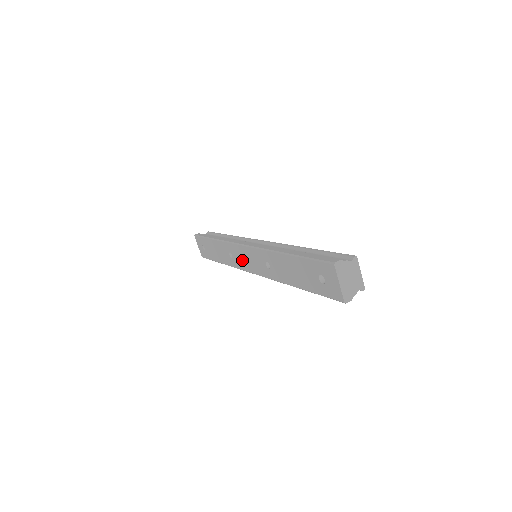
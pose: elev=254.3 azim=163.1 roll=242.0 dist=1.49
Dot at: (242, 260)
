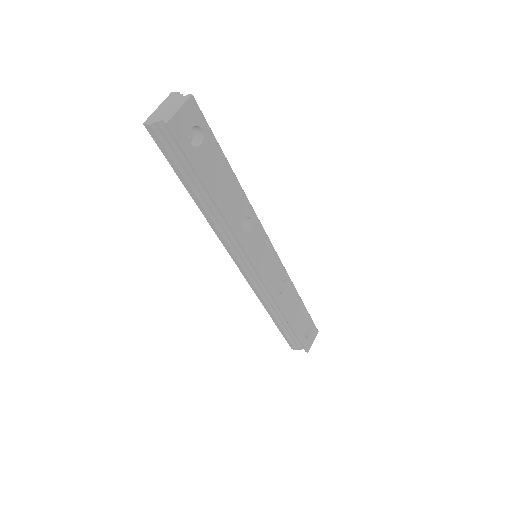
Dot at: occluded
